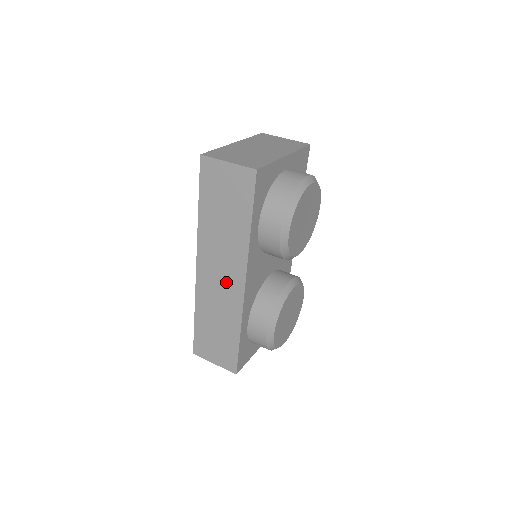
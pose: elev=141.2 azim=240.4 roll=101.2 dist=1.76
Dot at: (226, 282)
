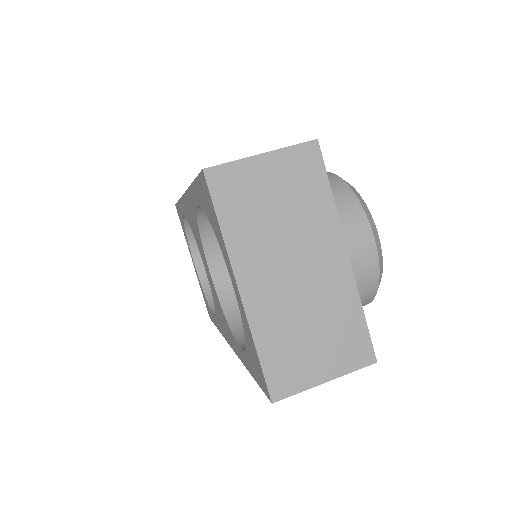
Dot at: occluded
